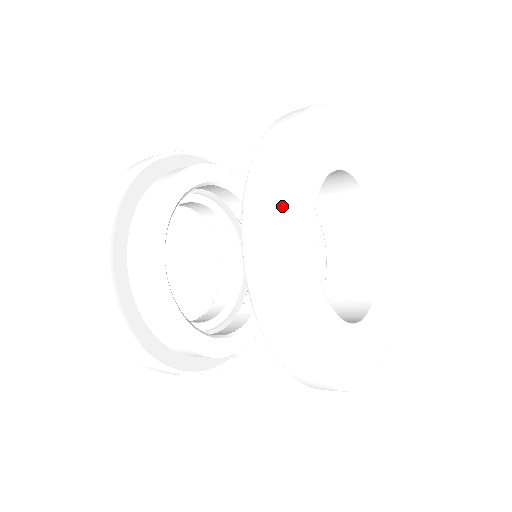
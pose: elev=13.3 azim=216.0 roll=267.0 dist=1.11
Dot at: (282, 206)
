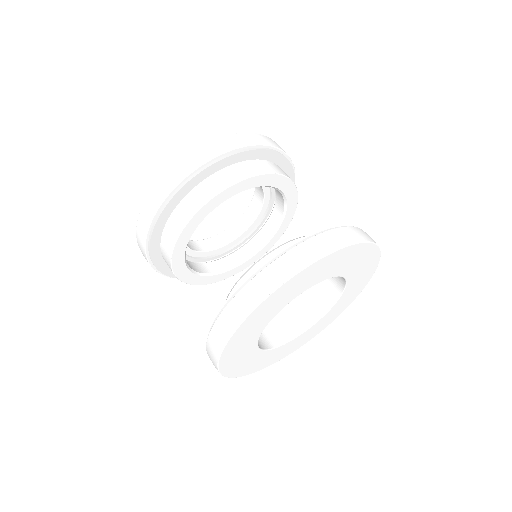
Dot at: (227, 355)
